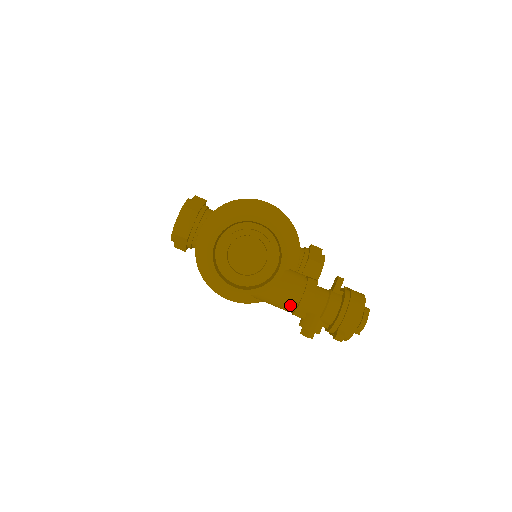
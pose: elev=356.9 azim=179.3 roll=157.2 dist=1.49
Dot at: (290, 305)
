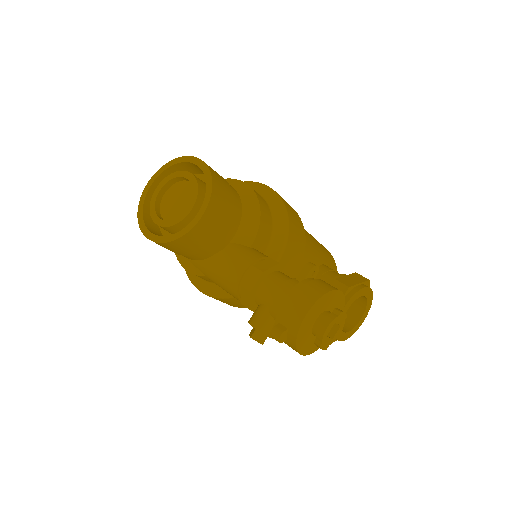
Dot at: (234, 286)
